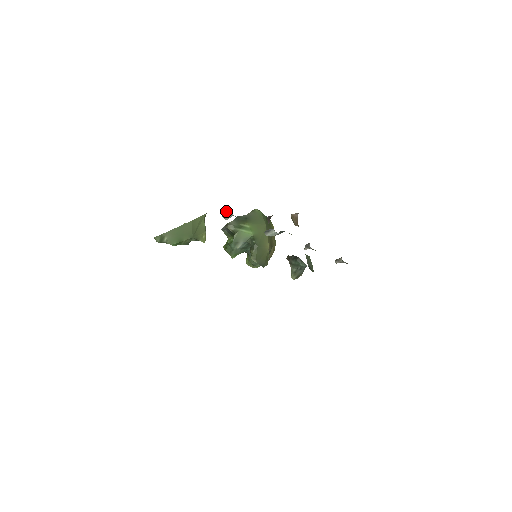
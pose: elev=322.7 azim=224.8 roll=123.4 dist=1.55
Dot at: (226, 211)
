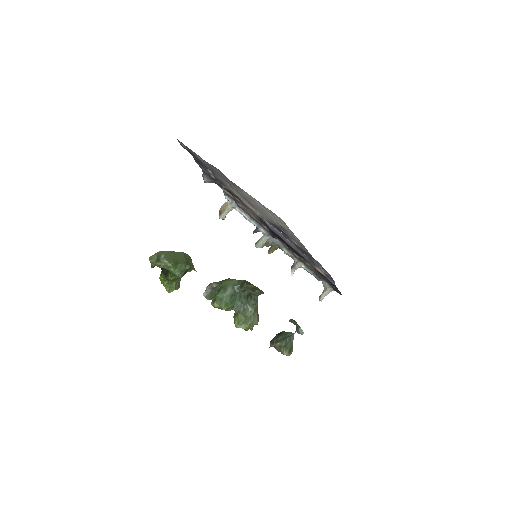
Dot at: (223, 205)
